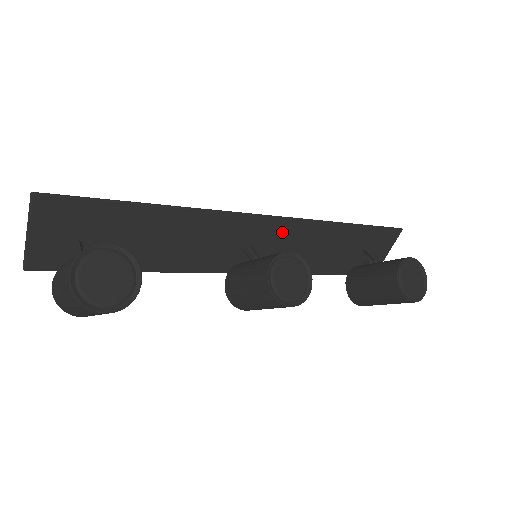
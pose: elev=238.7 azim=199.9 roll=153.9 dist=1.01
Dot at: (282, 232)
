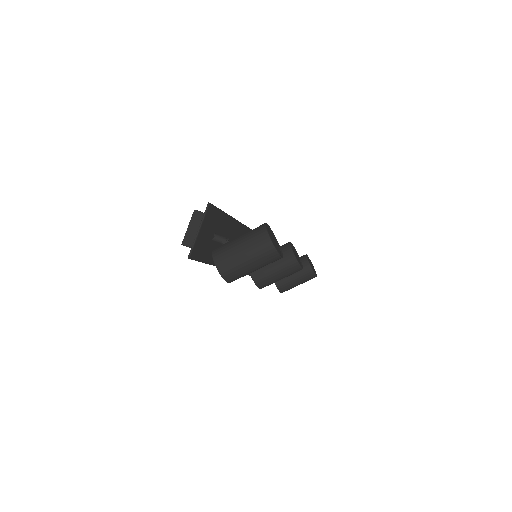
Dot at: occluded
